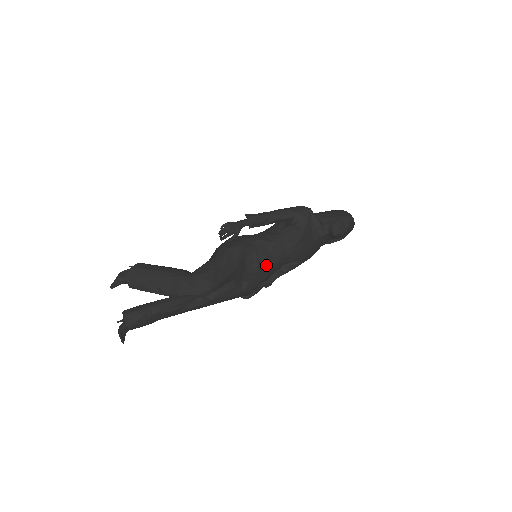
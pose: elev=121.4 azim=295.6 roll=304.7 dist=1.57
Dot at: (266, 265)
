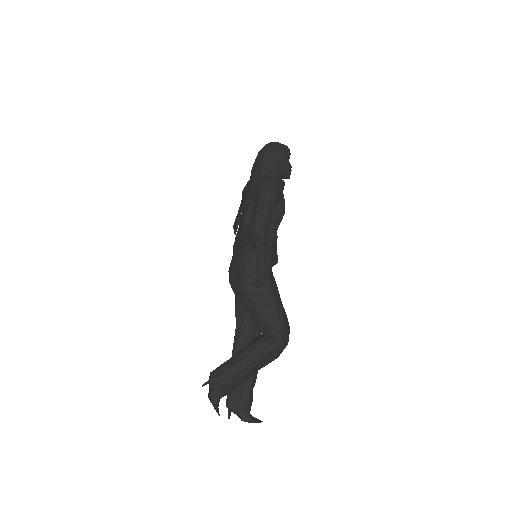
Dot at: occluded
